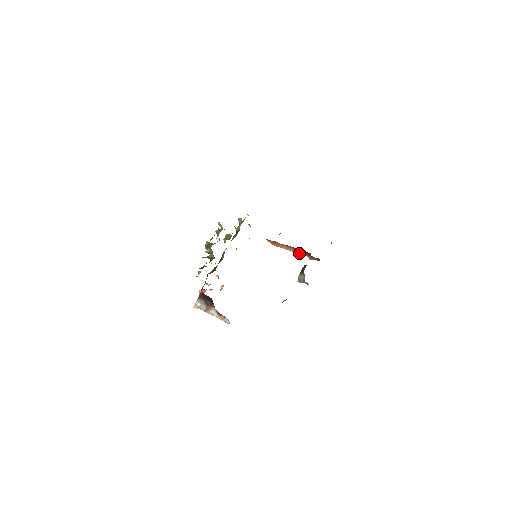
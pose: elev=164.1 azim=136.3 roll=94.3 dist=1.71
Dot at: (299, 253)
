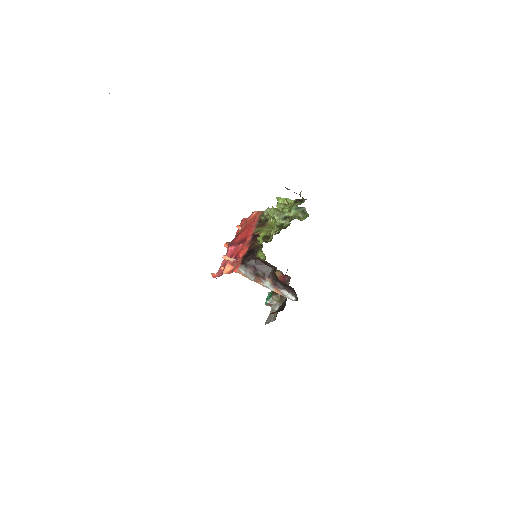
Dot at: occluded
